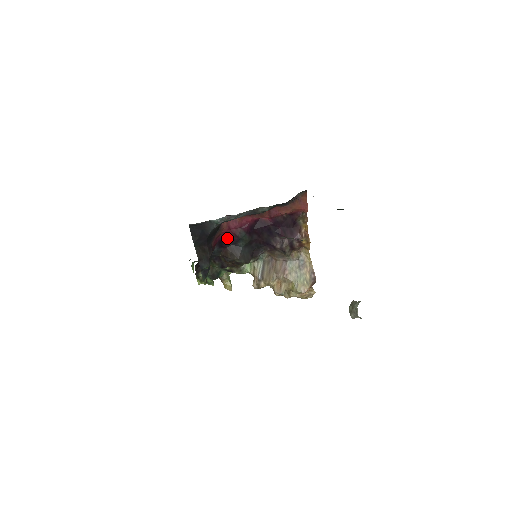
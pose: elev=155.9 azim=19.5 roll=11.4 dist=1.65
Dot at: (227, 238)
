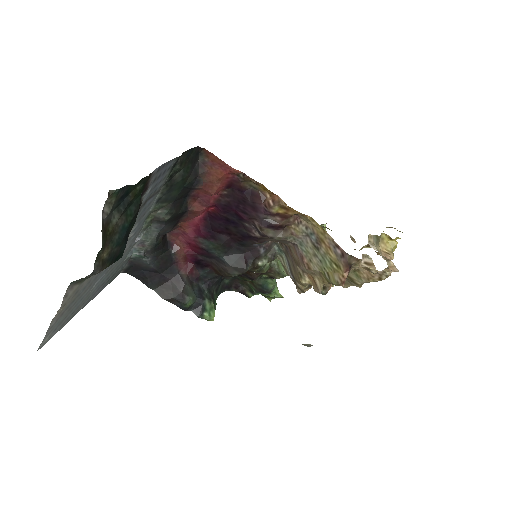
Dot at: (199, 255)
